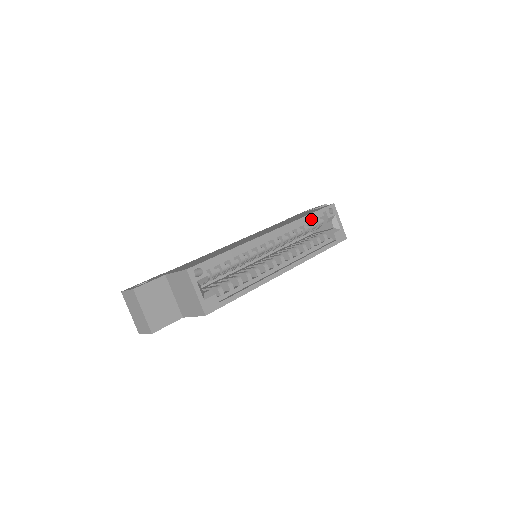
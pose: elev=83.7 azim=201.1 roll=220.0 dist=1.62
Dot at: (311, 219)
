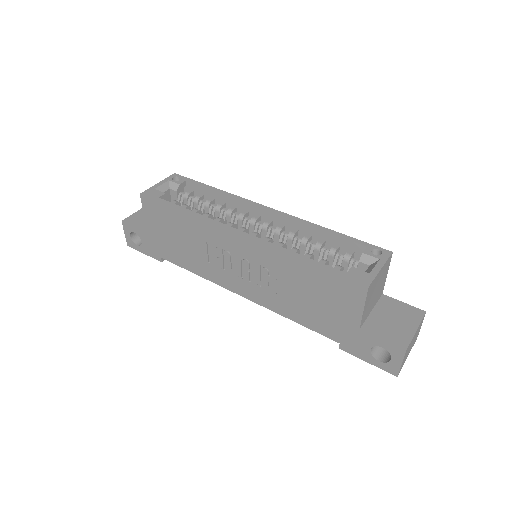
Dot at: (339, 244)
